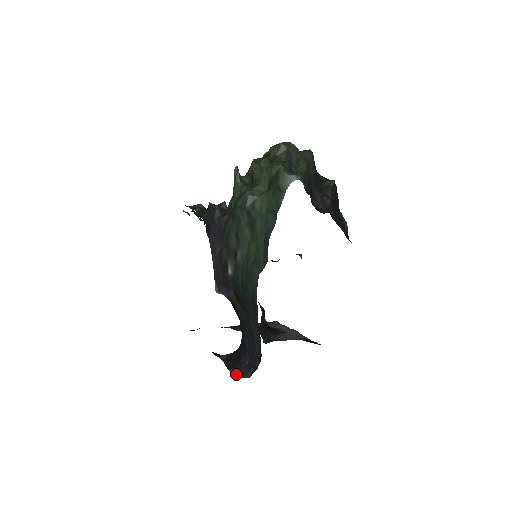
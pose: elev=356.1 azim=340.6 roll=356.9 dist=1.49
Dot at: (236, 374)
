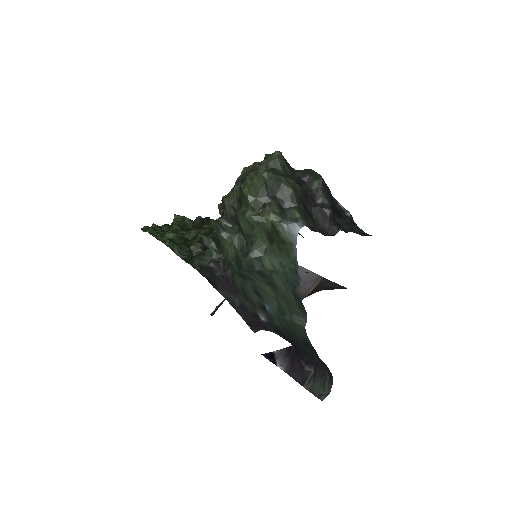
Dot at: (315, 393)
